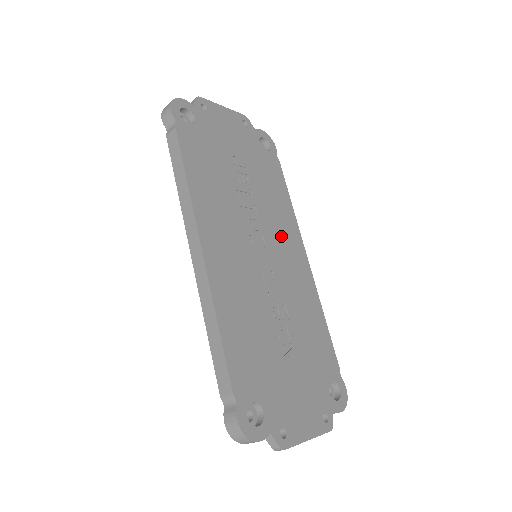
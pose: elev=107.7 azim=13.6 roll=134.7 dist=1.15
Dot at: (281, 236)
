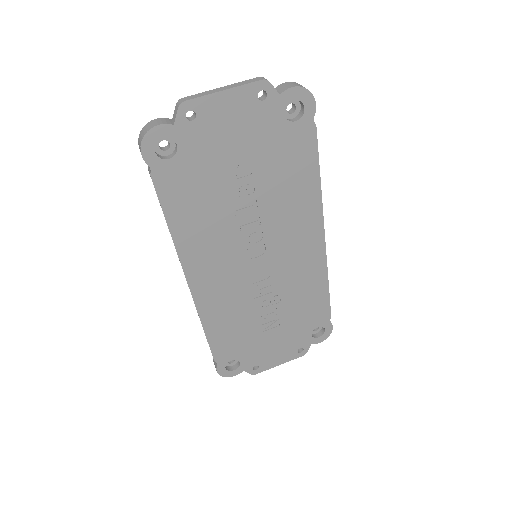
Dot at: (291, 230)
